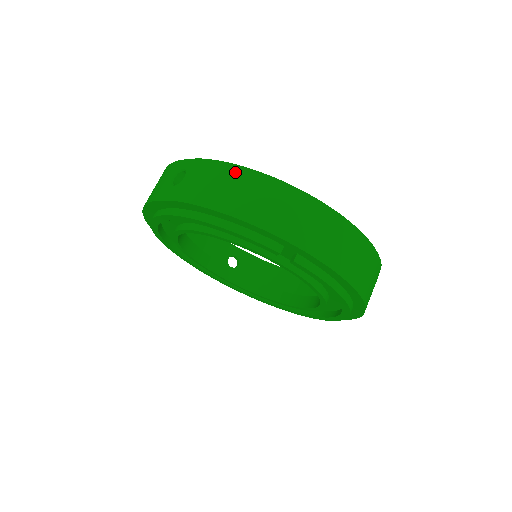
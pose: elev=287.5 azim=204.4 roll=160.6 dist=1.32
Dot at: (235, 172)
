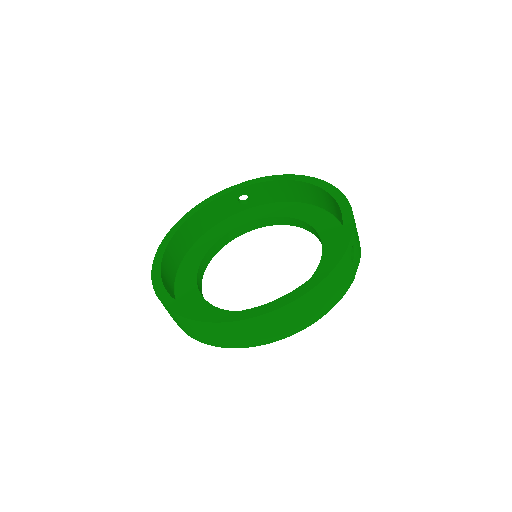
Dot at: (198, 325)
